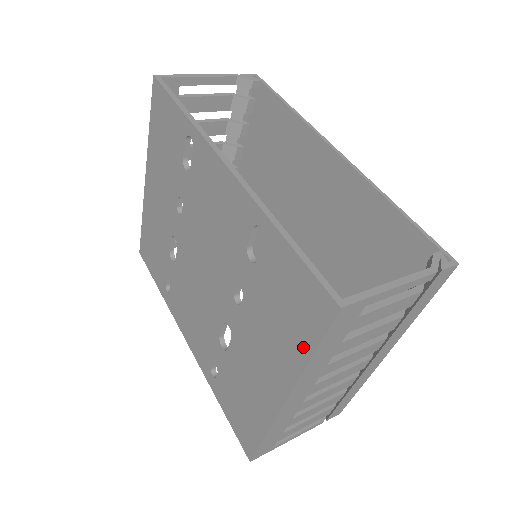
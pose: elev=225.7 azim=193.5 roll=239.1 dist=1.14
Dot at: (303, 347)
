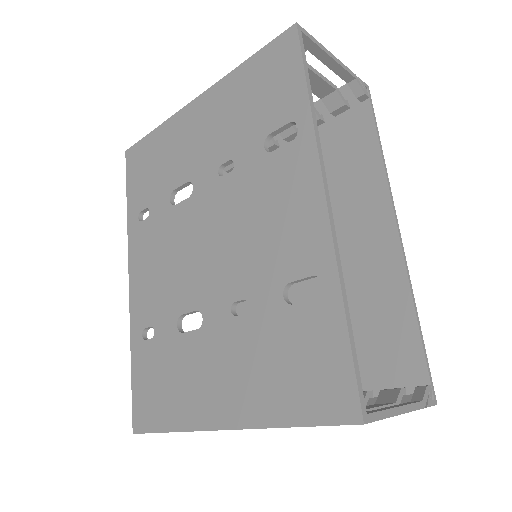
Dot at: (288, 412)
